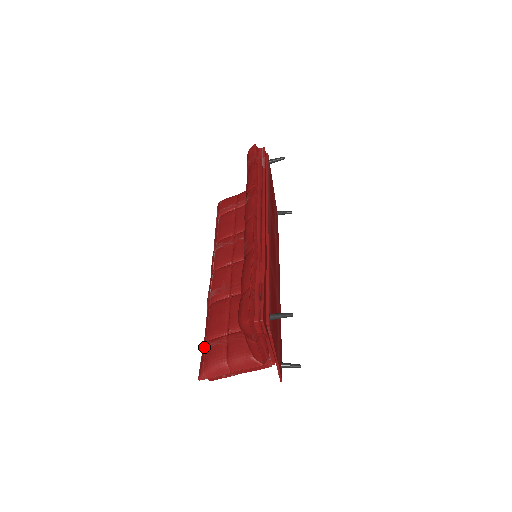
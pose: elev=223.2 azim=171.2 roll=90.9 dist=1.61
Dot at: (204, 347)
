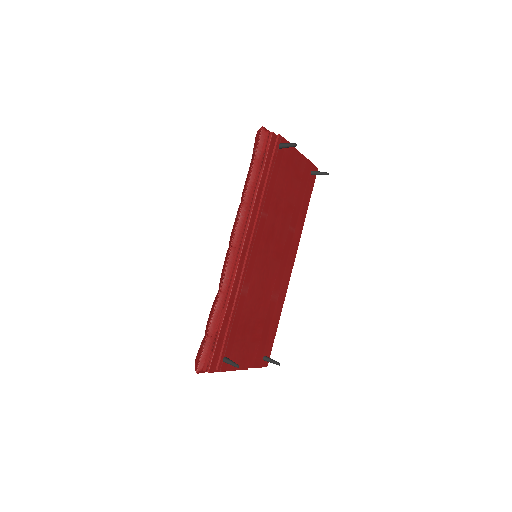
Dot at: occluded
